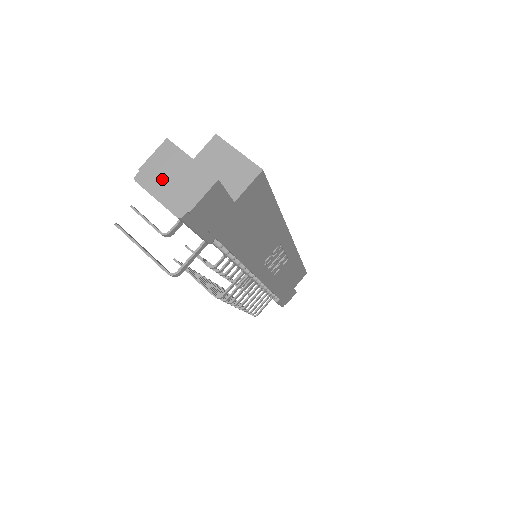
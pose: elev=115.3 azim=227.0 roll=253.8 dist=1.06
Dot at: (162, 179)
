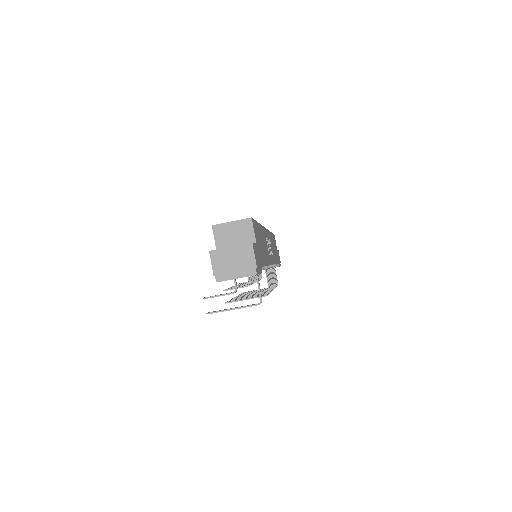
Dot at: (229, 268)
